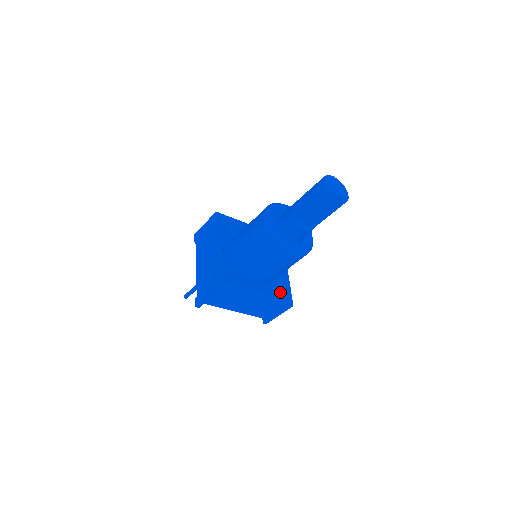
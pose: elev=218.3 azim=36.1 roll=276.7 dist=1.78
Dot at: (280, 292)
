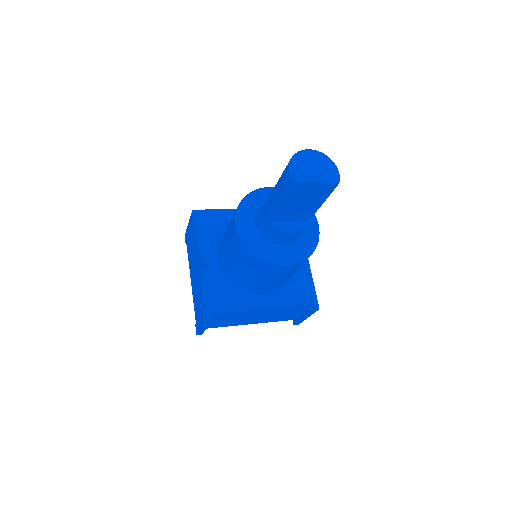
Dot at: (298, 296)
